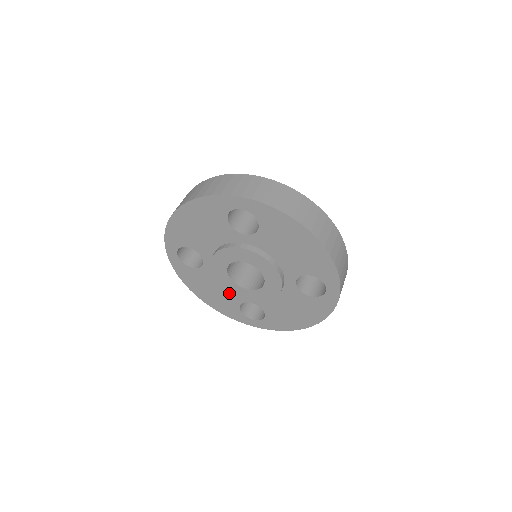
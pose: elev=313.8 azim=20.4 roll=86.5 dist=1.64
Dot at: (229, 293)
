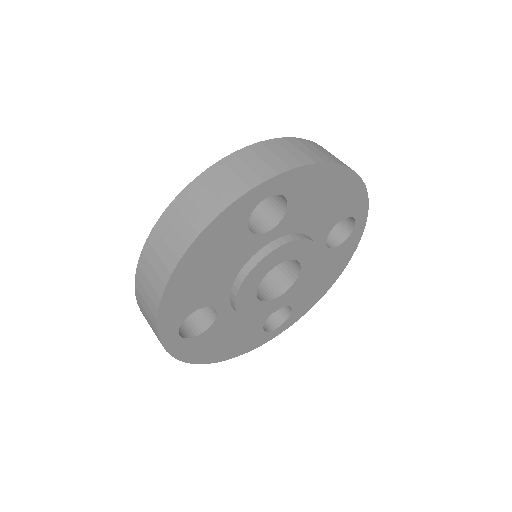
Dot at: (250, 322)
